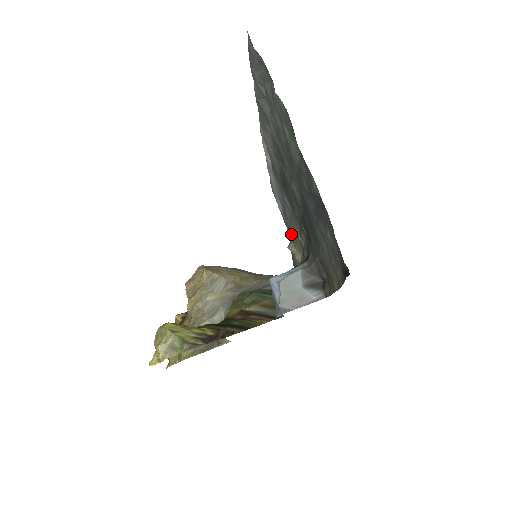
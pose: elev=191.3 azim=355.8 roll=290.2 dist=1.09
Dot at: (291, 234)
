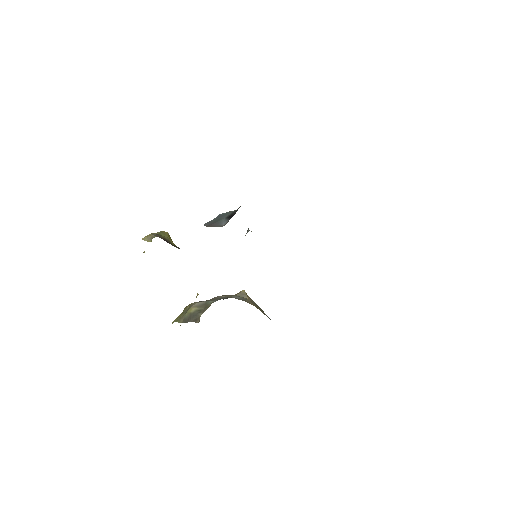
Dot at: occluded
